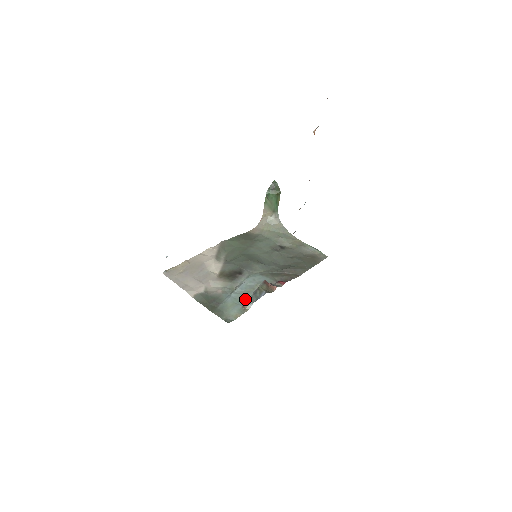
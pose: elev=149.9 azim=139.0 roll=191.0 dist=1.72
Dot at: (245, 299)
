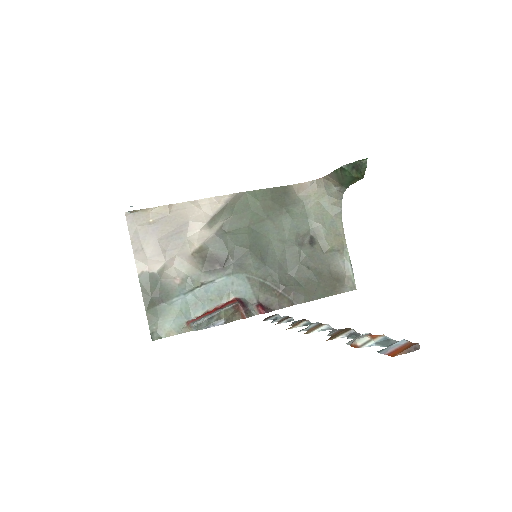
Dot at: (198, 311)
